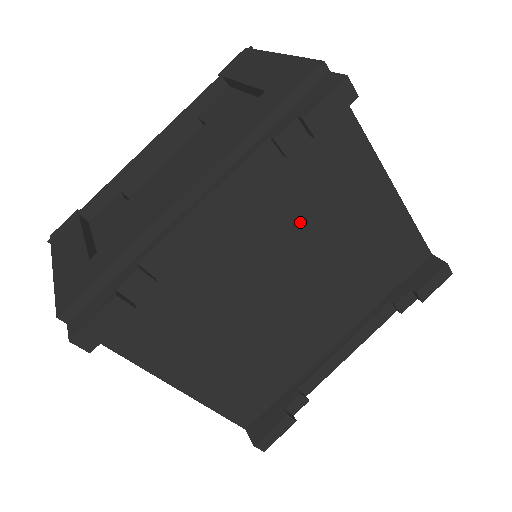
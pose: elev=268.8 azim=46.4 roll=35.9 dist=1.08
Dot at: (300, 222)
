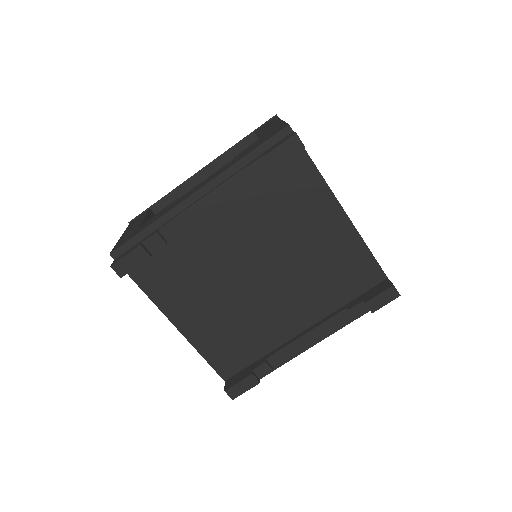
Dot at: (271, 228)
